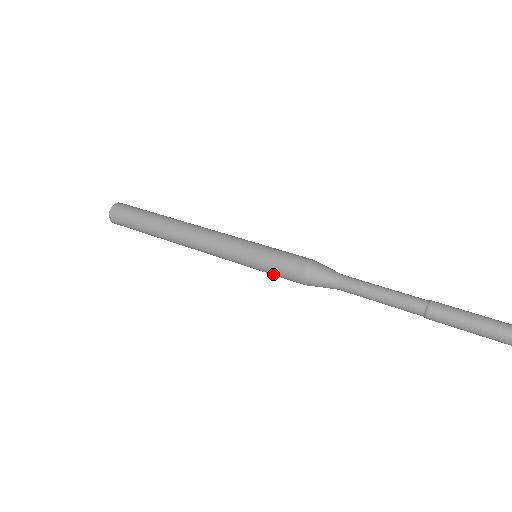
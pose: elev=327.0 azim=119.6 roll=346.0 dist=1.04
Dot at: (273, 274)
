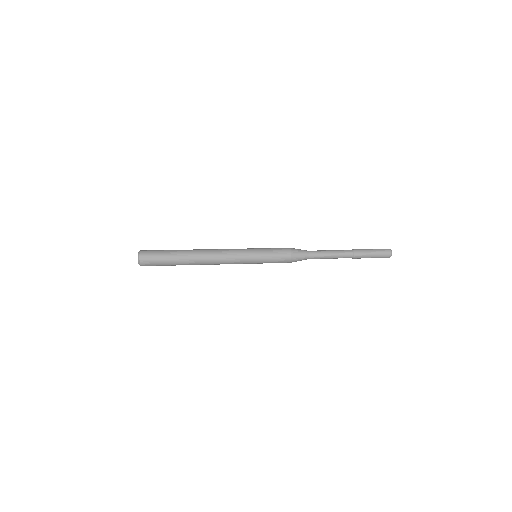
Dot at: occluded
